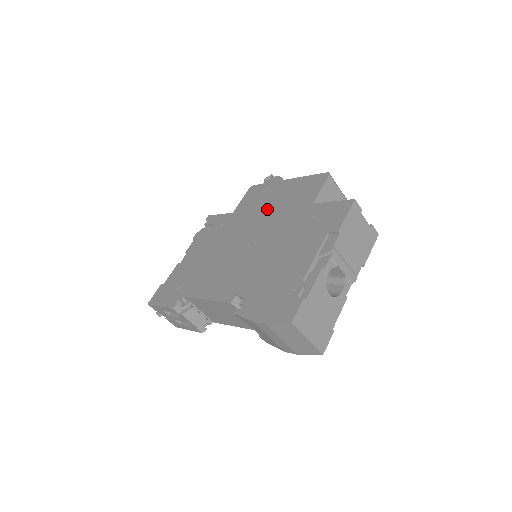
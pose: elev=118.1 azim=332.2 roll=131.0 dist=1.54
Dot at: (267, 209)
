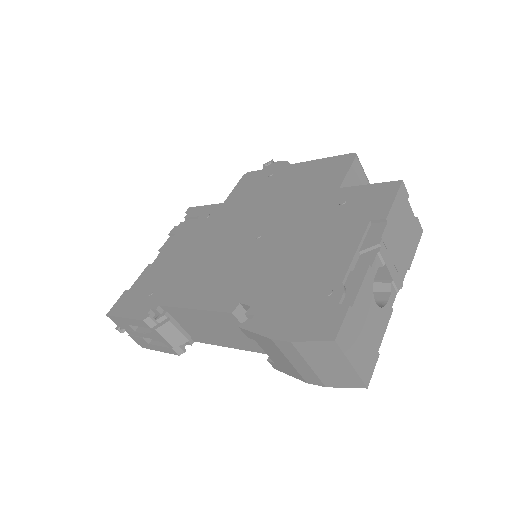
Dot at: (272, 197)
